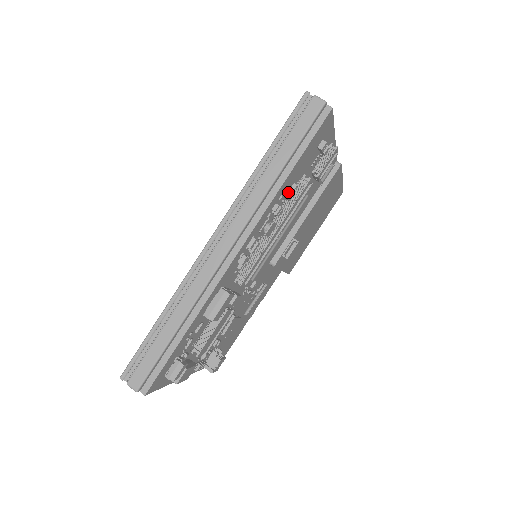
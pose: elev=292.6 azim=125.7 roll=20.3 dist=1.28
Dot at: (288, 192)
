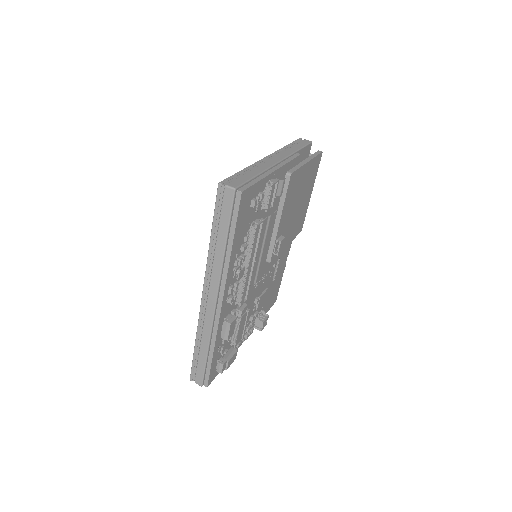
Dot at: (242, 247)
